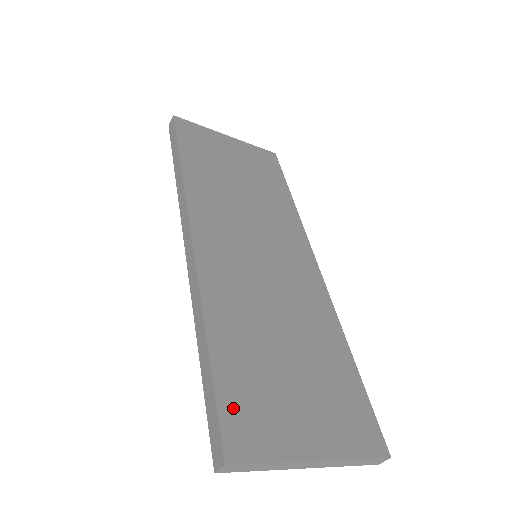
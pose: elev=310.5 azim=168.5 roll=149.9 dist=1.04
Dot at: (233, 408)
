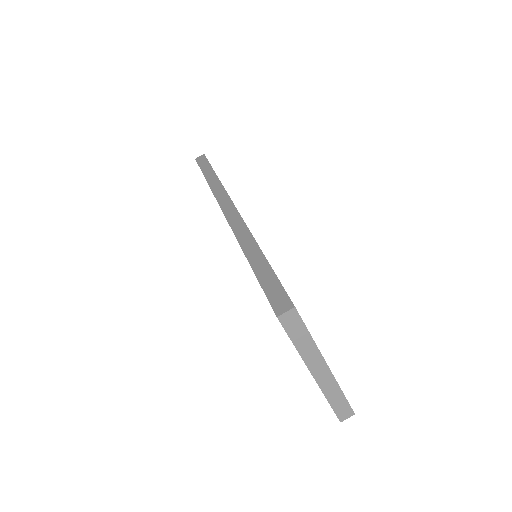
Dot at: occluded
